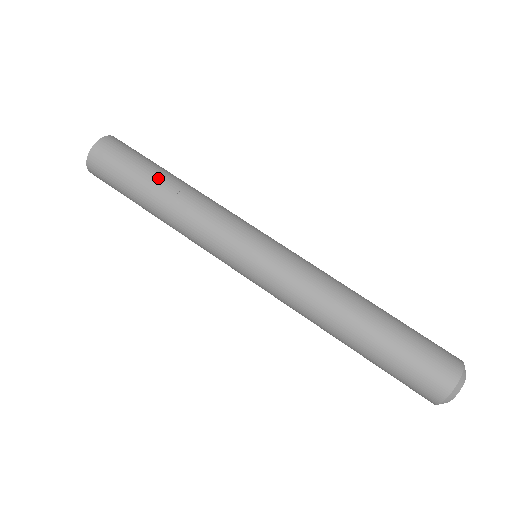
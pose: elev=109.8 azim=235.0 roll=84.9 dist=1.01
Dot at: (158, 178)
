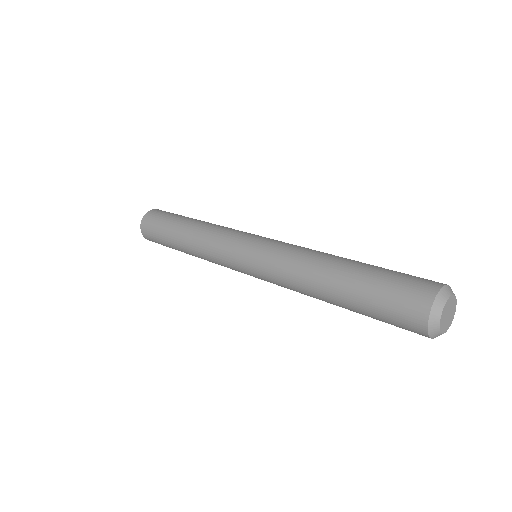
Dot at: (180, 223)
